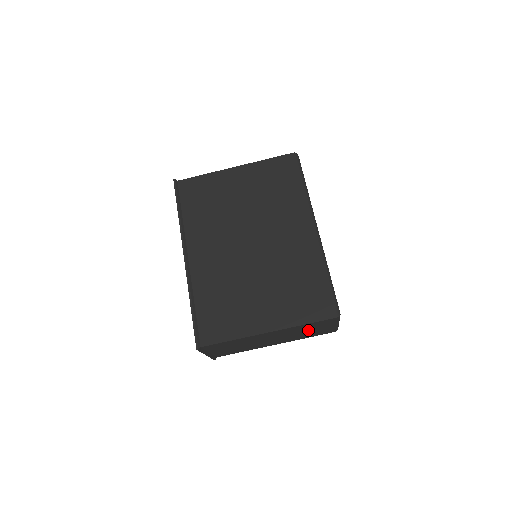
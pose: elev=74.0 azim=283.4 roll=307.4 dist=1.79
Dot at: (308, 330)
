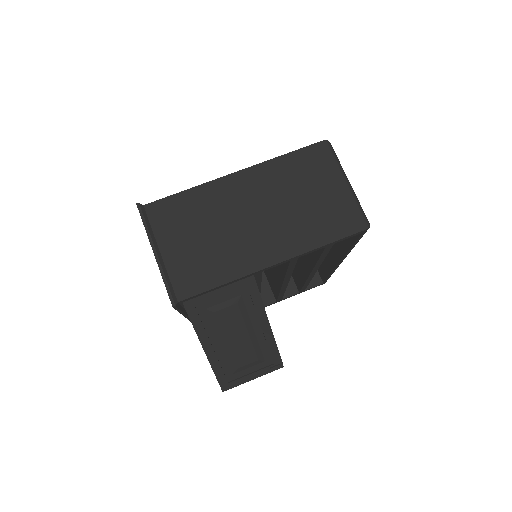
Dot at: (304, 193)
